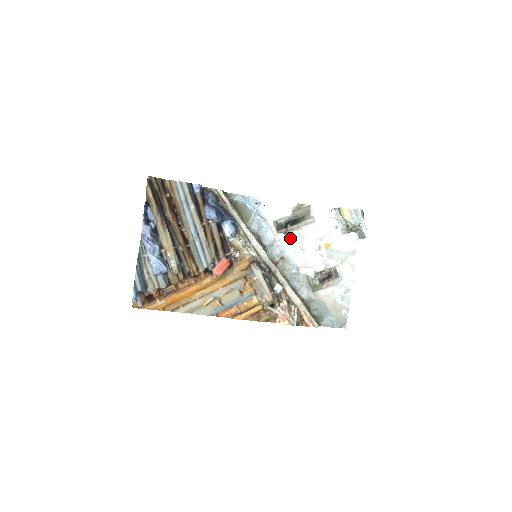
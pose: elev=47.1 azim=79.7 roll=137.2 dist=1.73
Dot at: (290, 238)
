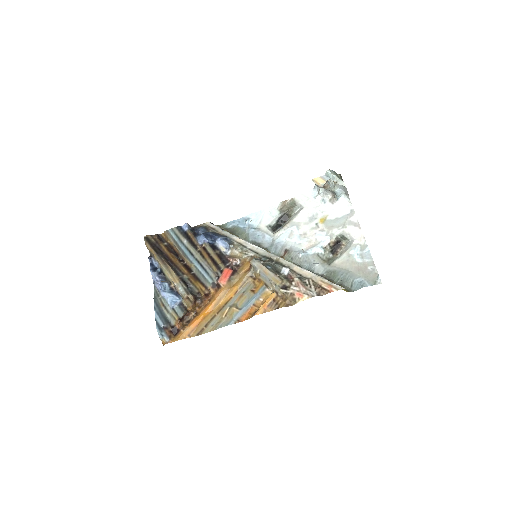
Dot at: (286, 232)
